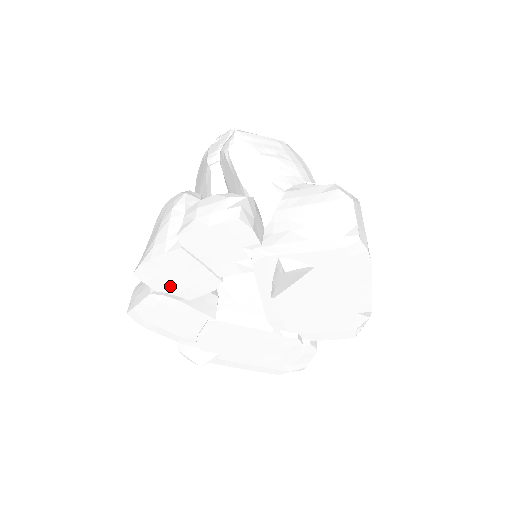
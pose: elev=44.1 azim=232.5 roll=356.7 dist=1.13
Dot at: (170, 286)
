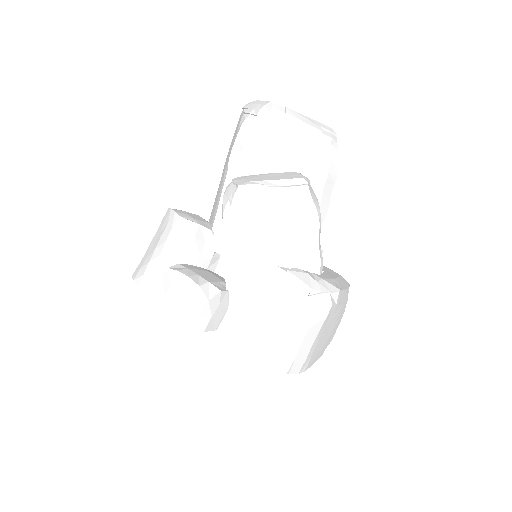
Dot at: occluded
